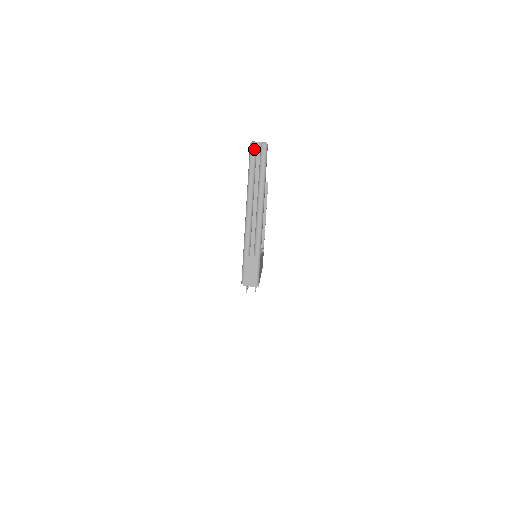
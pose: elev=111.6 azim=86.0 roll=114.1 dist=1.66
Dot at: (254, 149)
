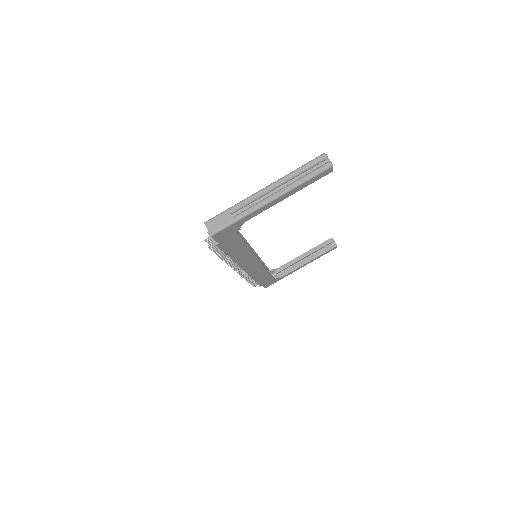
Dot at: (320, 159)
